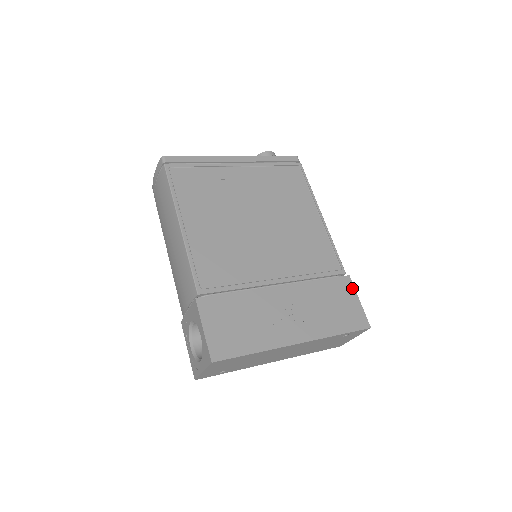
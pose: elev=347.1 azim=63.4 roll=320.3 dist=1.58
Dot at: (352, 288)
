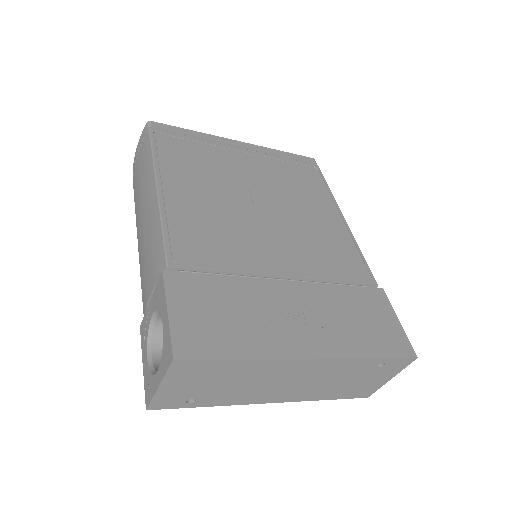
Dot at: (387, 304)
